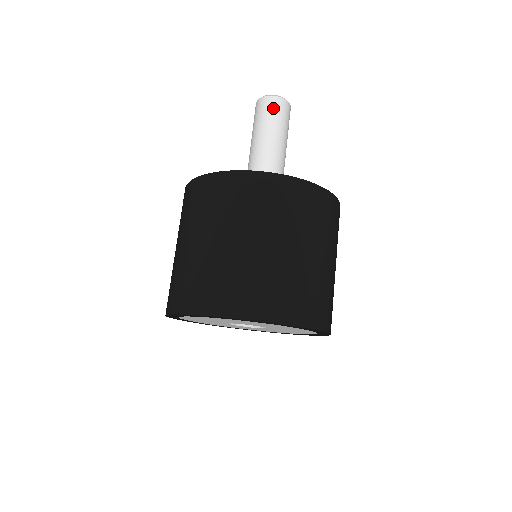
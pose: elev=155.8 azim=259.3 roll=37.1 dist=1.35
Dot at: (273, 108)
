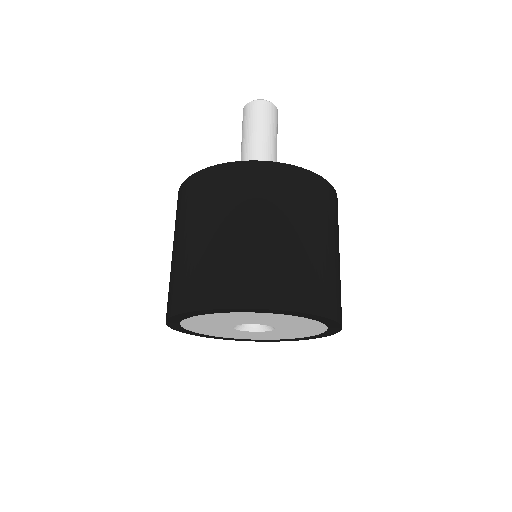
Dot at: (249, 113)
